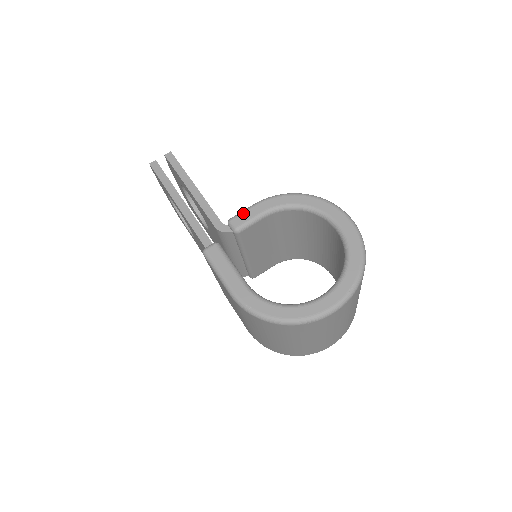
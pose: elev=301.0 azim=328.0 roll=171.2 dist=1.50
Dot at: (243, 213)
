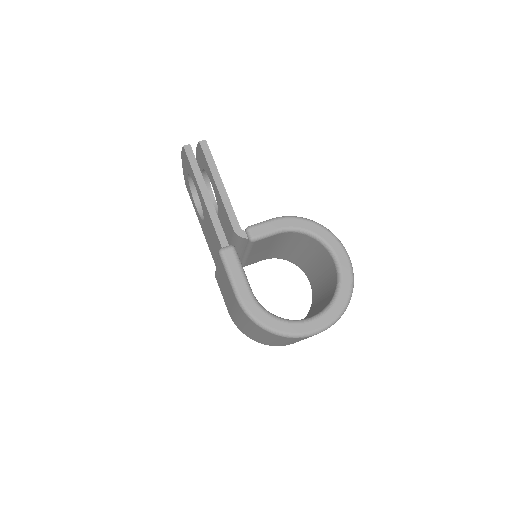
Dot at: (261, 225)
